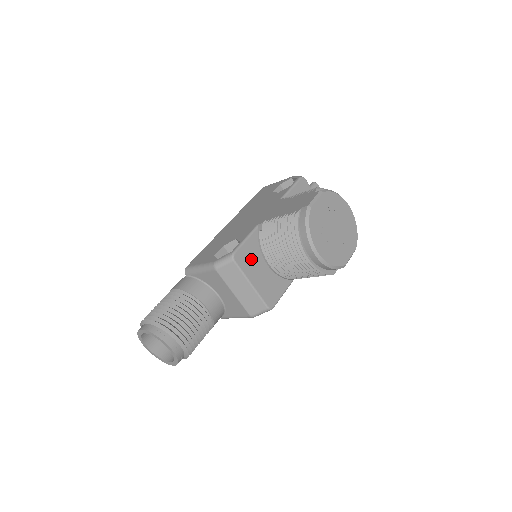
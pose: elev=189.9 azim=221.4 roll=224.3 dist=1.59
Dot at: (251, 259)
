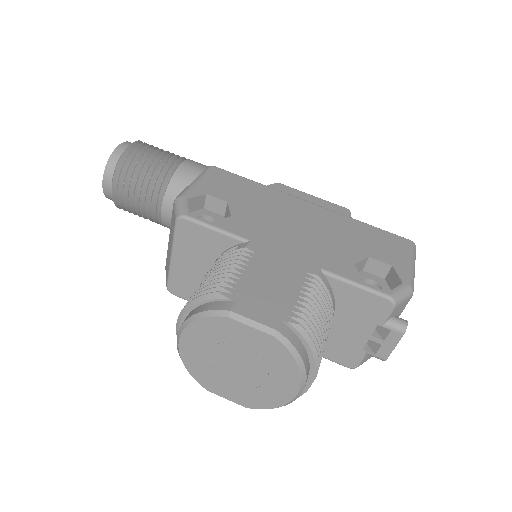
Dot at: (198, 245)
